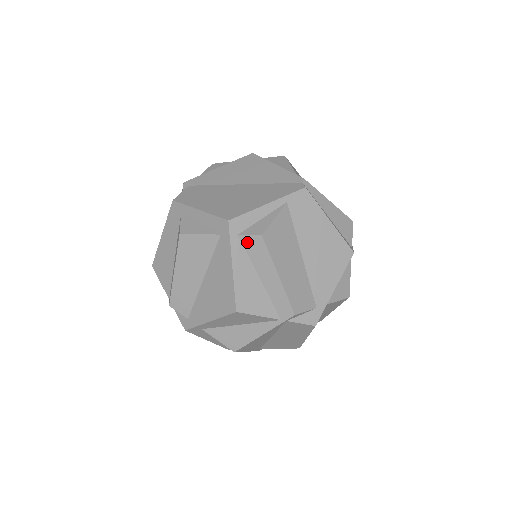
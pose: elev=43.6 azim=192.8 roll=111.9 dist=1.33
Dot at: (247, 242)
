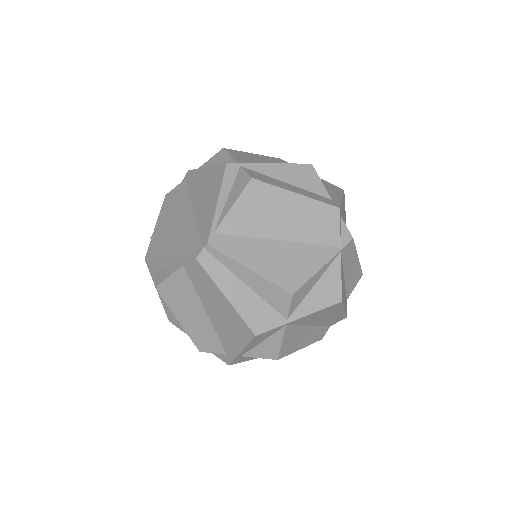
Dot at: occluded
